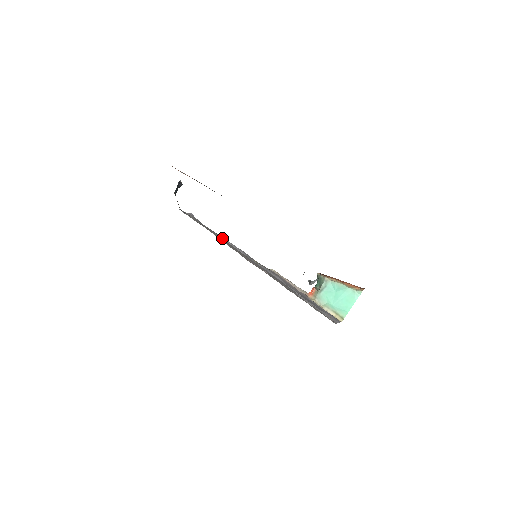
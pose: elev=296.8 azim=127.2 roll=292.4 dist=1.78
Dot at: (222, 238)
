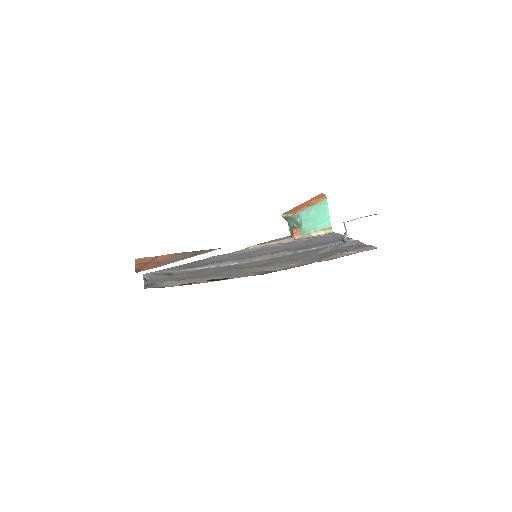
Dot at: (203, 268)
